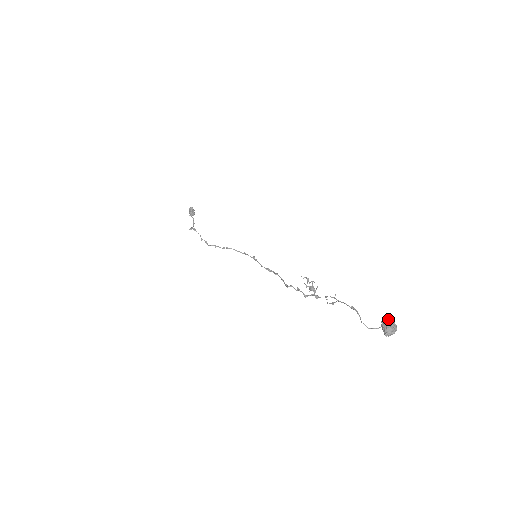
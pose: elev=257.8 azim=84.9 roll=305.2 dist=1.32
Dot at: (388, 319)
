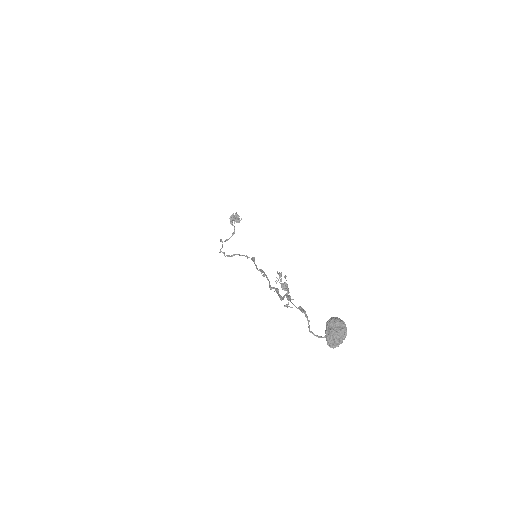
Dot at: (331, 319)
